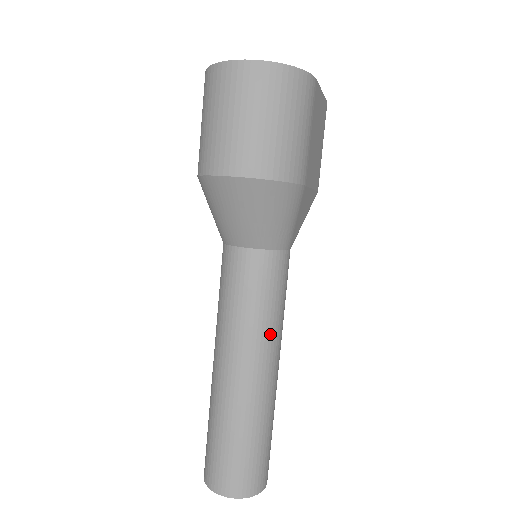
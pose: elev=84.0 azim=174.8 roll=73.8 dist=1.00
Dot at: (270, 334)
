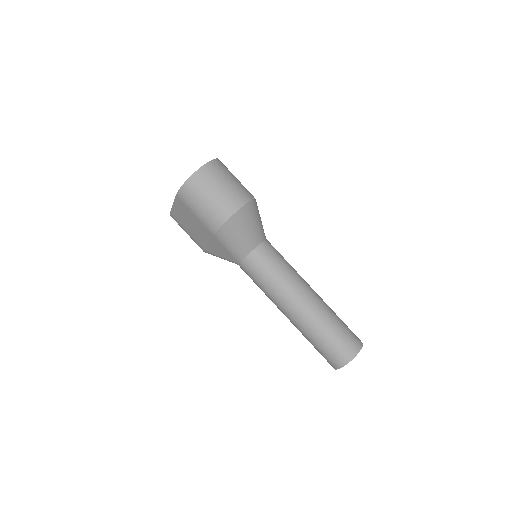
Dot at: (297, 273)
